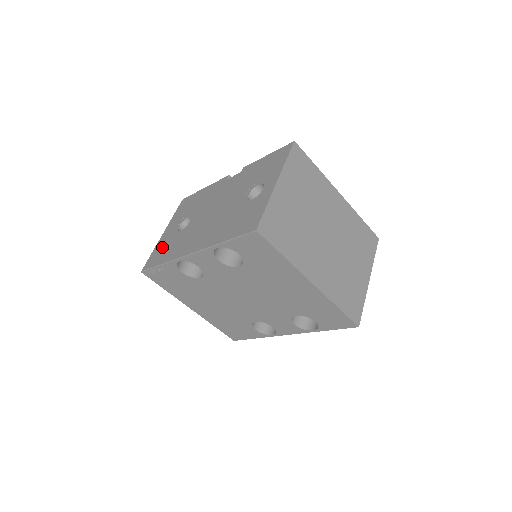
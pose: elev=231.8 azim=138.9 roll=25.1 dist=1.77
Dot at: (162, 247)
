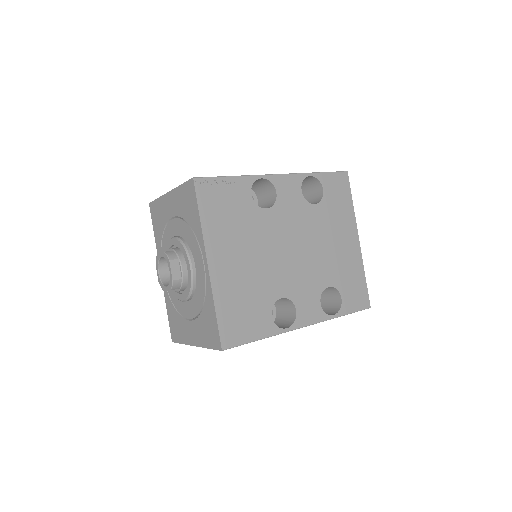
Dot at: occluded
